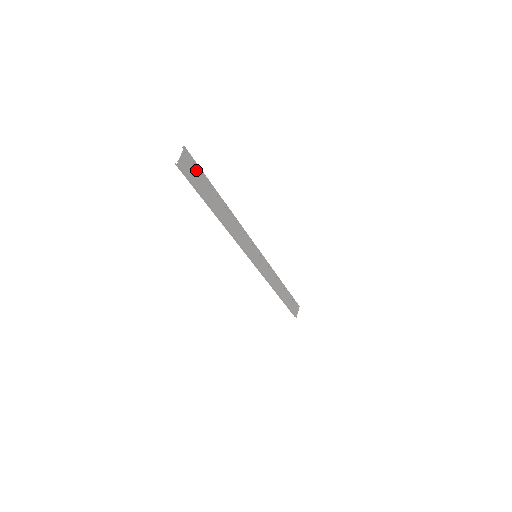
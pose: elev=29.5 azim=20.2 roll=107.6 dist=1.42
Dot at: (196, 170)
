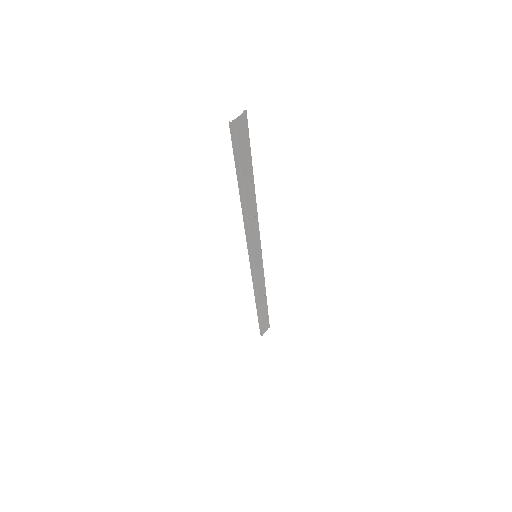
Dot at: (245, 140)
